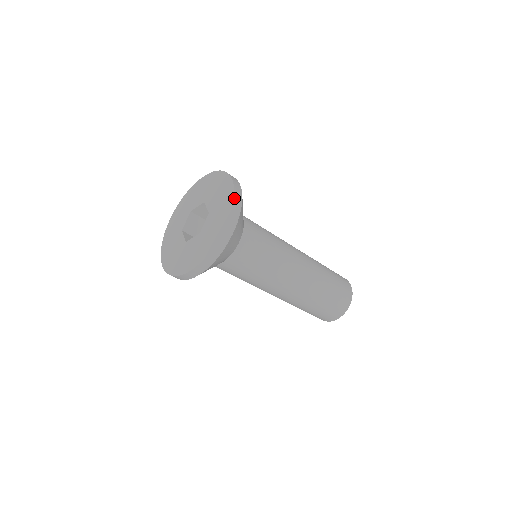
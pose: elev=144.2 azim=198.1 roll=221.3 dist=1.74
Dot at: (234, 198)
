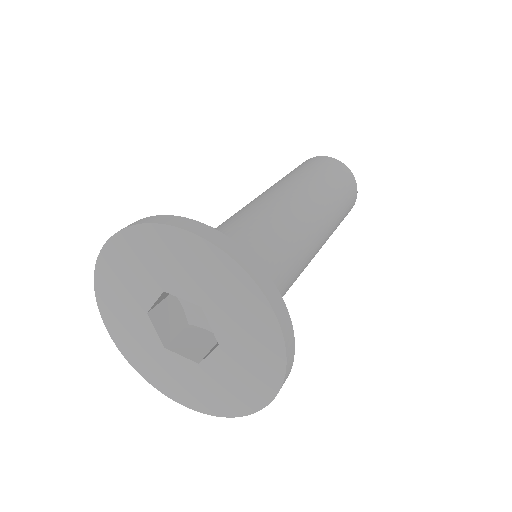
Dot at: (242, 267)
